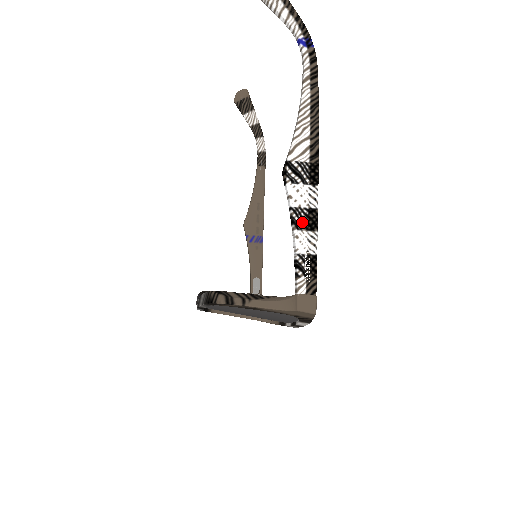
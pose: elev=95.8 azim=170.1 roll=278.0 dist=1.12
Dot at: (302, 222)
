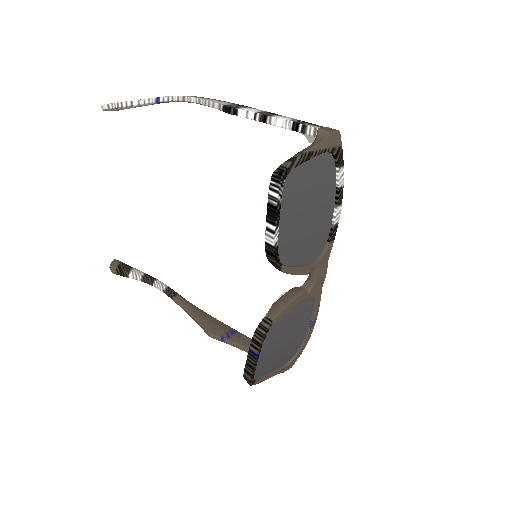
Dot at: (270, 114)
